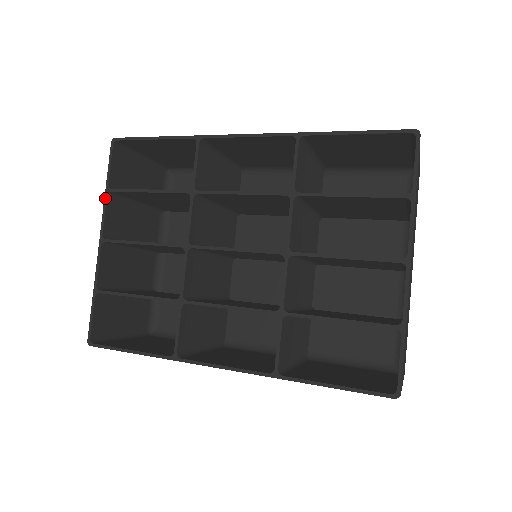
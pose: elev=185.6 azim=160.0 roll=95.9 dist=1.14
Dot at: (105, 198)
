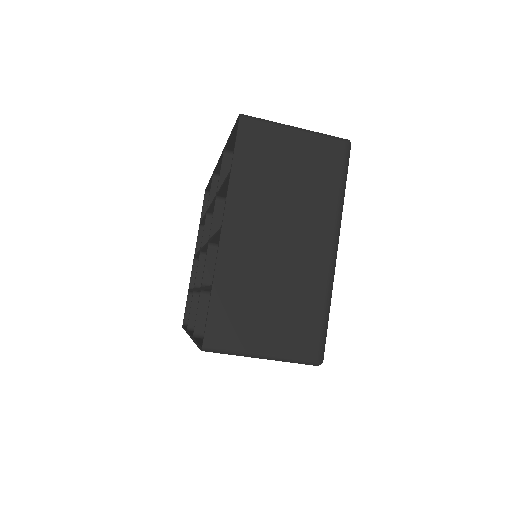
Dot at: (199, 229)
